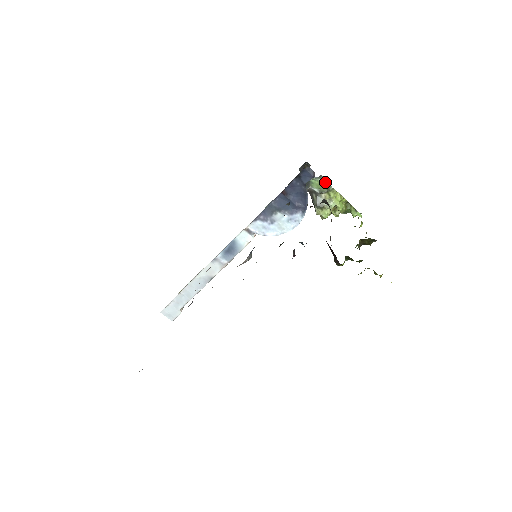
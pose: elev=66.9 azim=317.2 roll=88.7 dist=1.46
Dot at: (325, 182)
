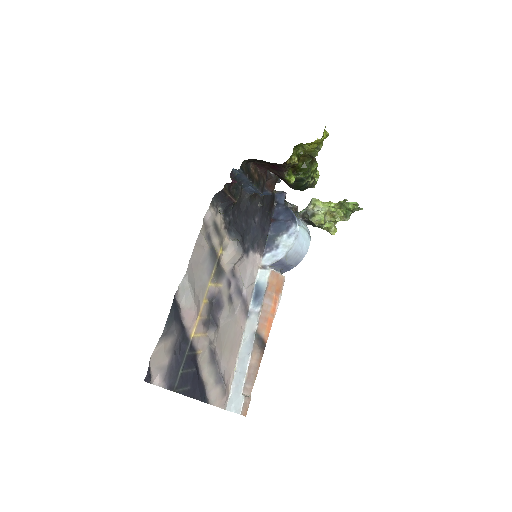
Dot at: occluded
